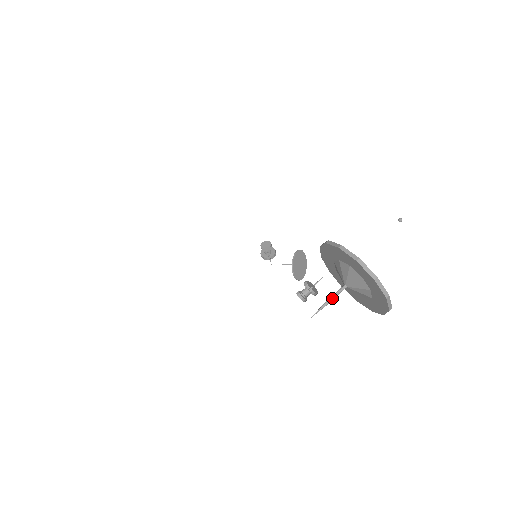
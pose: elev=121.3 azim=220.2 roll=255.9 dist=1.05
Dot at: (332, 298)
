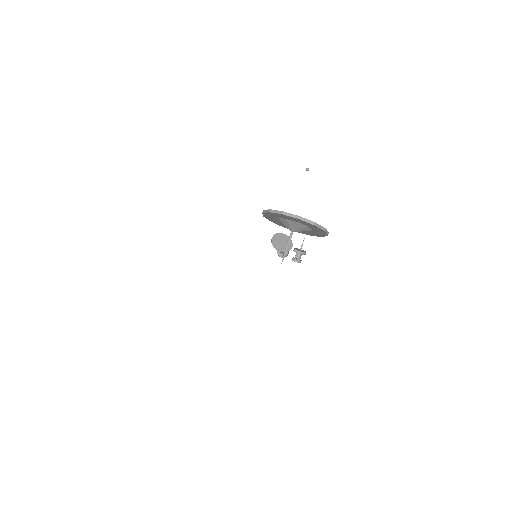
Dot at: (287, 245)
